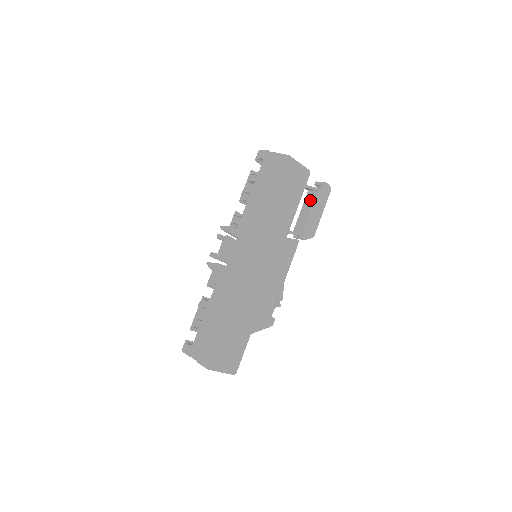
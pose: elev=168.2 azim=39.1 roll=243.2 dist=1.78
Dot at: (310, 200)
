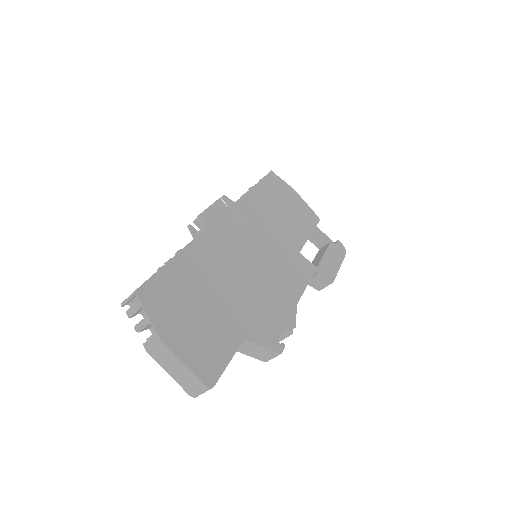
Dot at: (323, 250)
